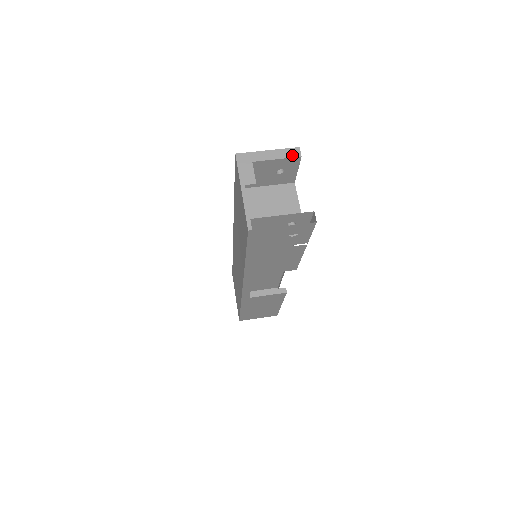
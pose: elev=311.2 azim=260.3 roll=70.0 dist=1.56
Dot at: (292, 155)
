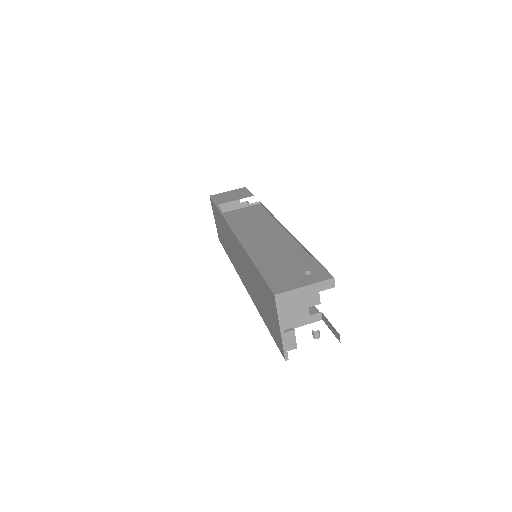
Dot at: (327, 287)
